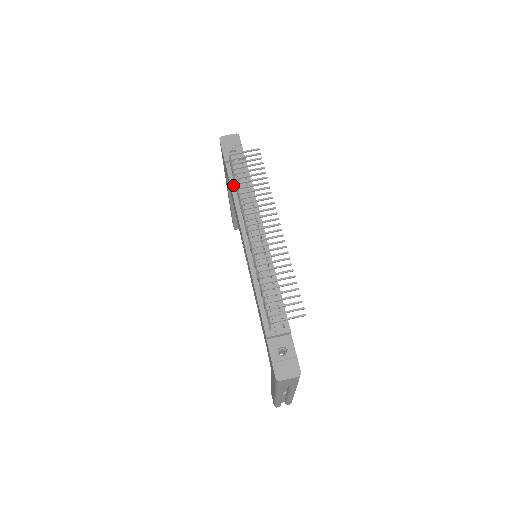
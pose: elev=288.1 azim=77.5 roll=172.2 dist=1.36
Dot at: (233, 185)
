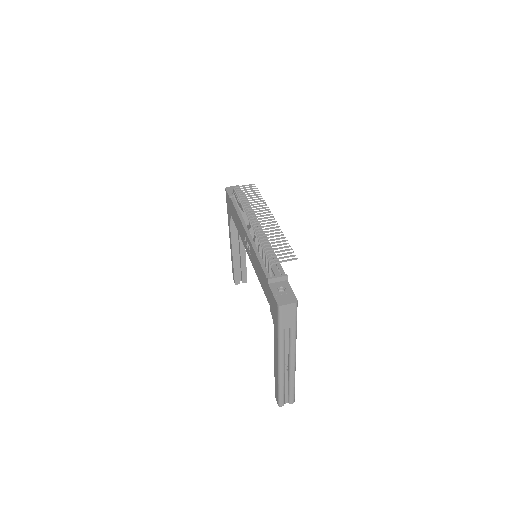
Dot at: (237, 207)
